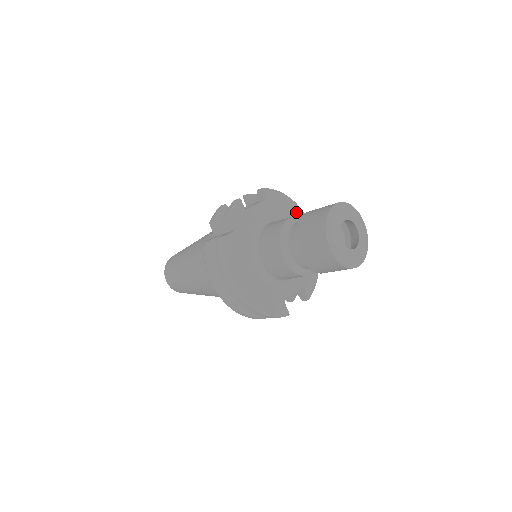
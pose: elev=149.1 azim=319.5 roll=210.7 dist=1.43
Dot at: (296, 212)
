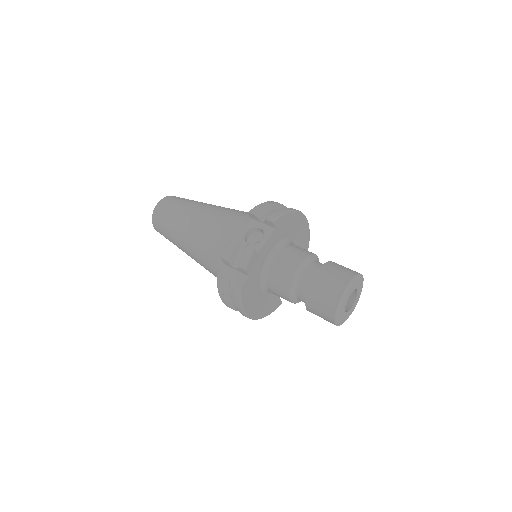
Dot at: (297, 220)
